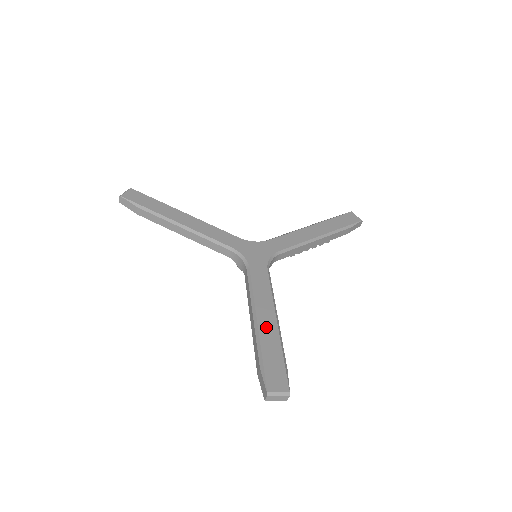
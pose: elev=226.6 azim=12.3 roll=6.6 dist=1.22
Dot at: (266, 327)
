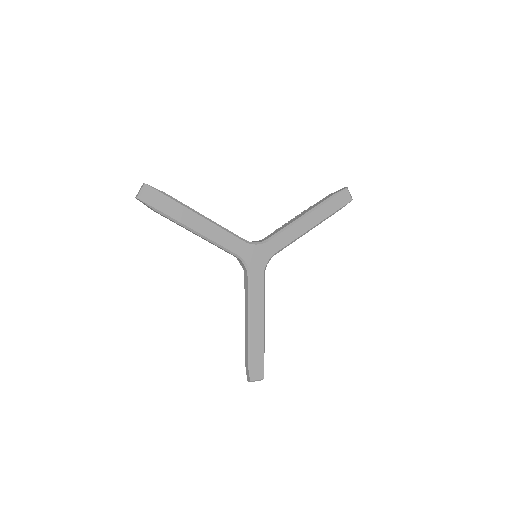
Dot at: (256, 333)
